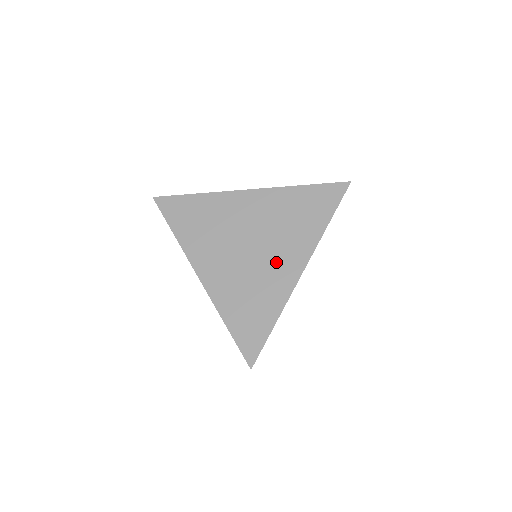
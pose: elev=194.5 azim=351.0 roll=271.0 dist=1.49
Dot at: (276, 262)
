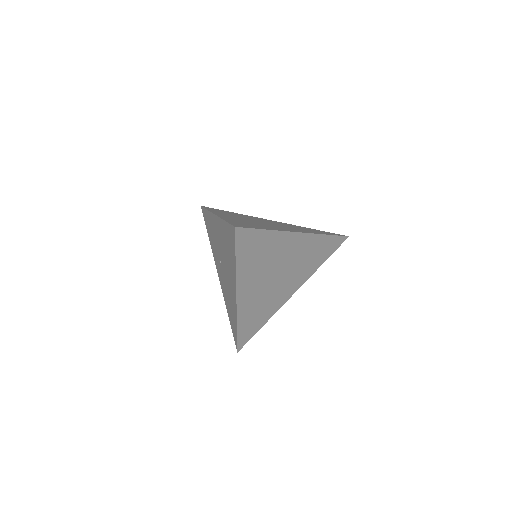
Dot at: (285, 288)
